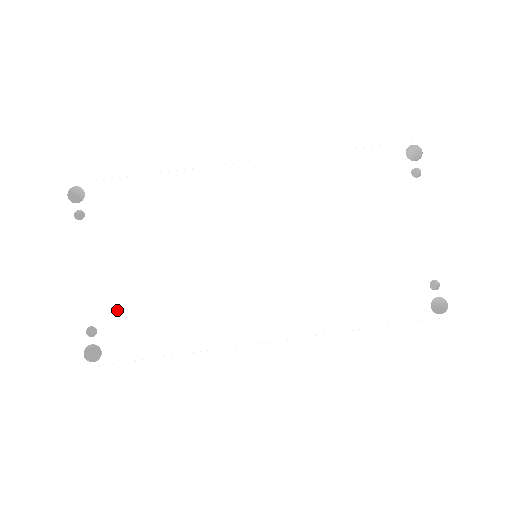
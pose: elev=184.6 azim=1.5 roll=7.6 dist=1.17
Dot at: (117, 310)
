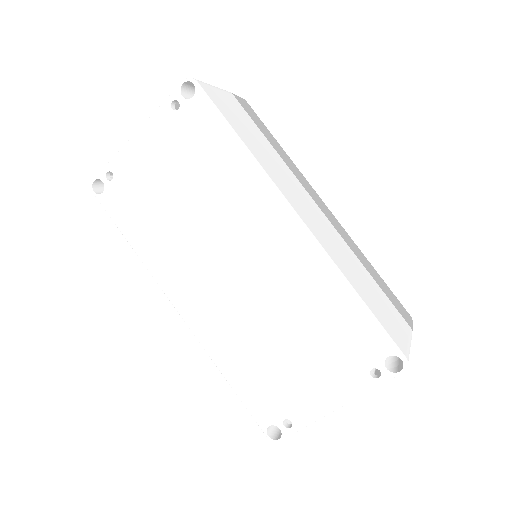
Dot at: (132, 185)
